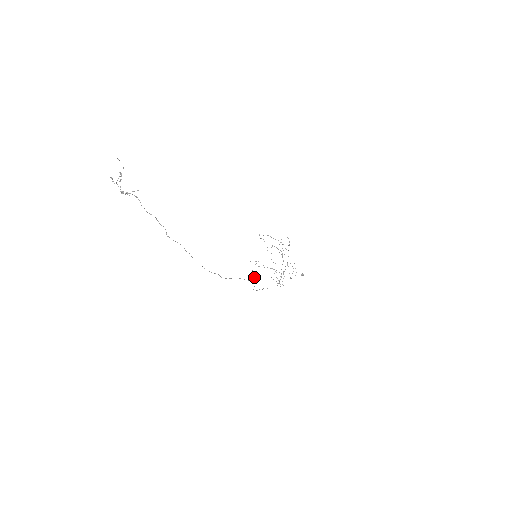
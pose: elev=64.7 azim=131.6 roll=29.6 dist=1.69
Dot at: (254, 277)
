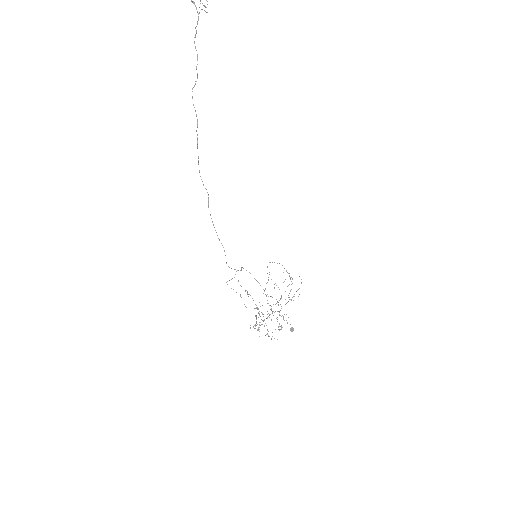
Dot at: (238, 270)
